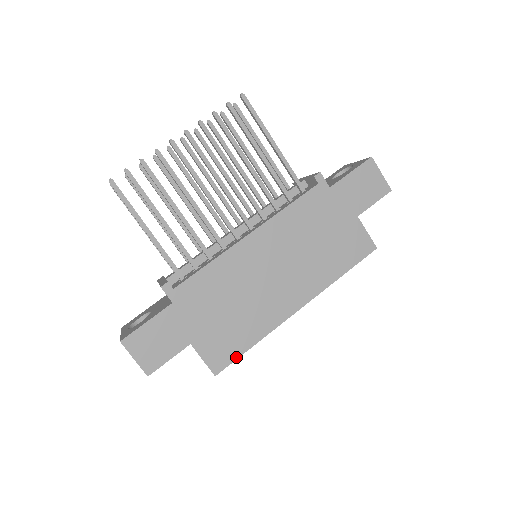
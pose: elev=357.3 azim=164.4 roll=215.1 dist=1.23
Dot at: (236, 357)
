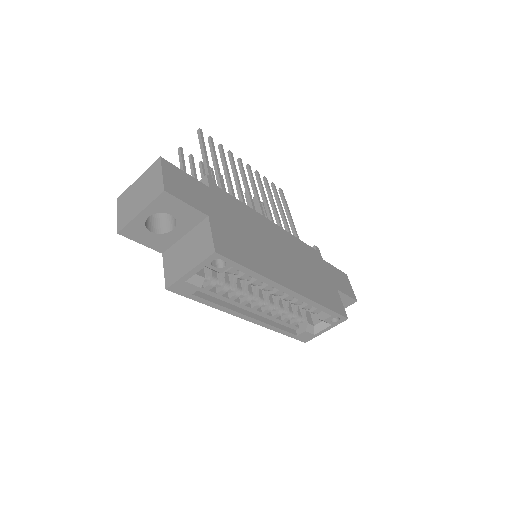
Dot at: (237, 261)
